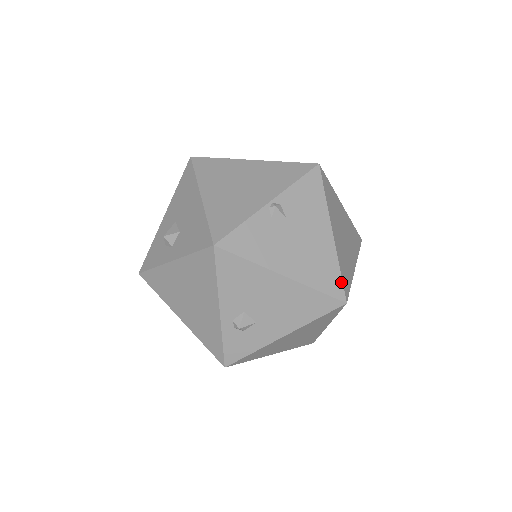
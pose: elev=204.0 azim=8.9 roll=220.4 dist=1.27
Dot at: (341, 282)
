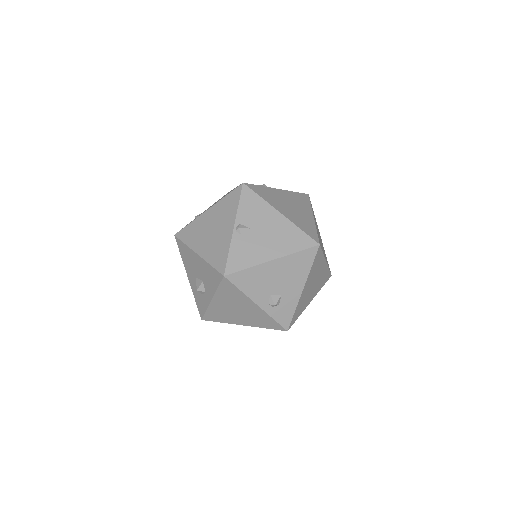
Dot at: (307, 236)
